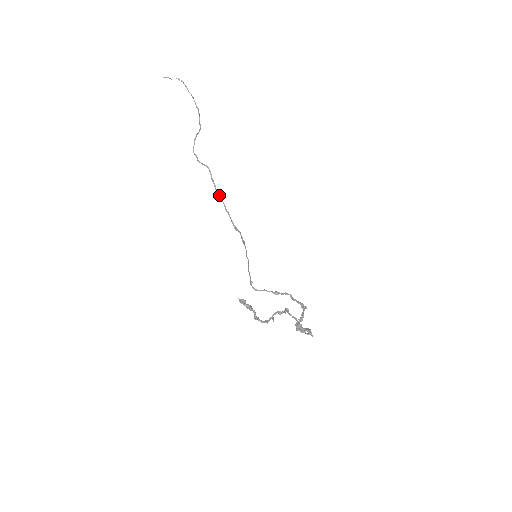
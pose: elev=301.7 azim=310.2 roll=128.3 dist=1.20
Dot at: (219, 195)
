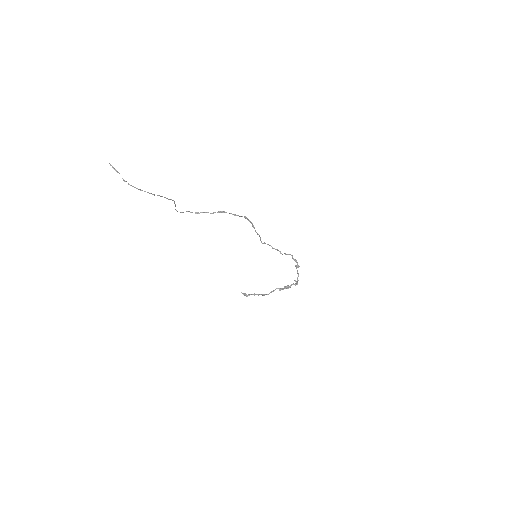
Dot at: (221, 212)
